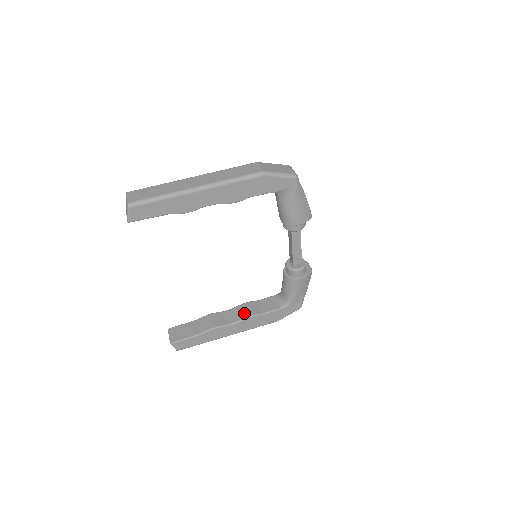
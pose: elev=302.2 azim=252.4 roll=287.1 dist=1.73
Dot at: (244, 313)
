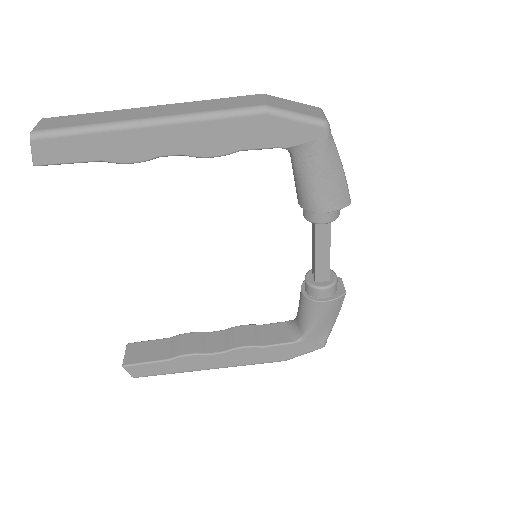
Dot at: (236, 340)
